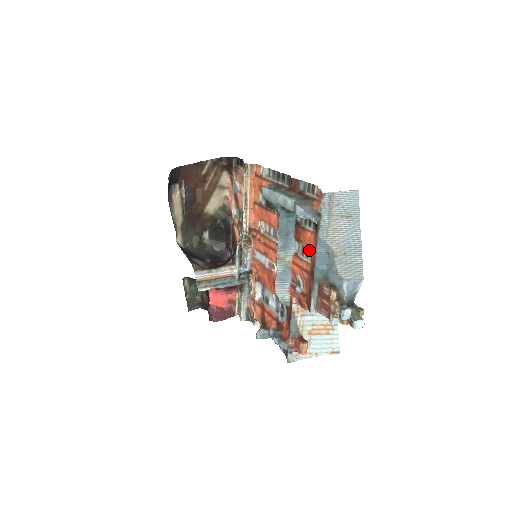
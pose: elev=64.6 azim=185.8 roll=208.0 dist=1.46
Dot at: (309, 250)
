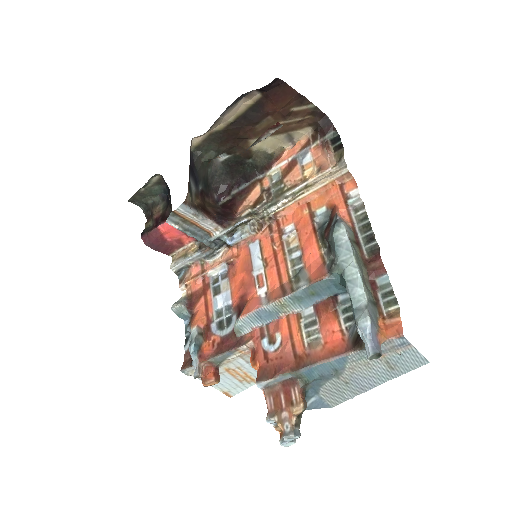
Dot at: (318, 335)
